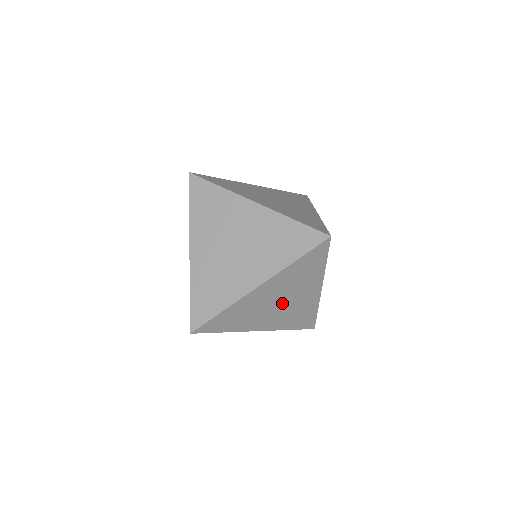
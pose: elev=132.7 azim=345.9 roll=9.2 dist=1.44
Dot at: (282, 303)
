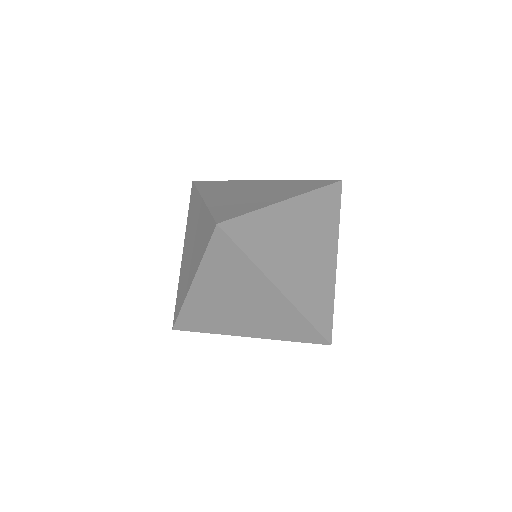
Dot at: occluded
